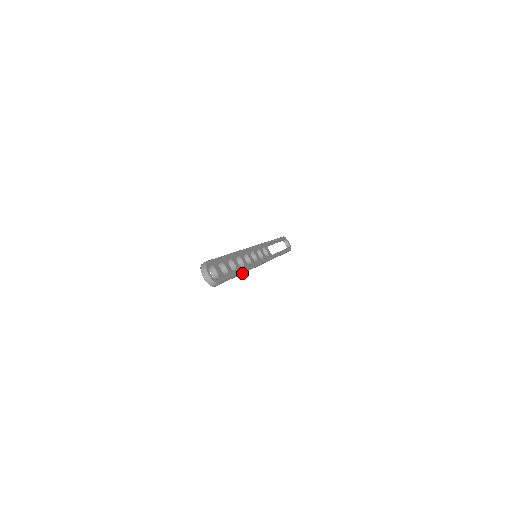
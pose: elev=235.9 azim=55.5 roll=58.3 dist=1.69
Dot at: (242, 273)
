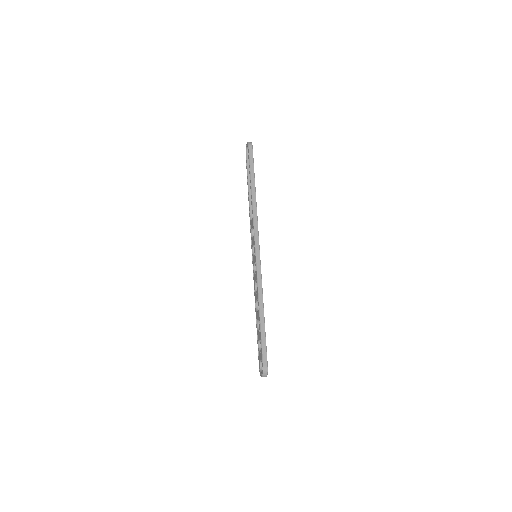
Dot at: occluded
